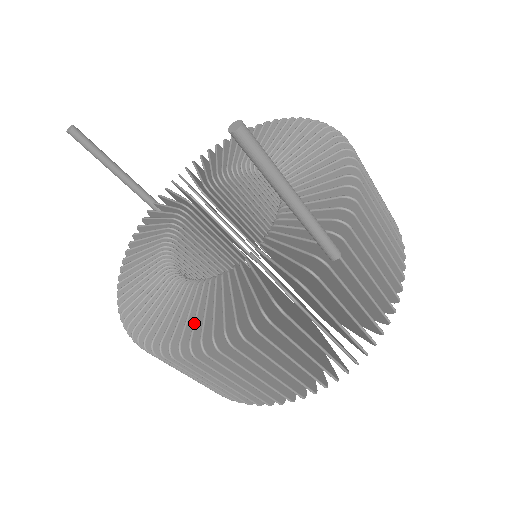
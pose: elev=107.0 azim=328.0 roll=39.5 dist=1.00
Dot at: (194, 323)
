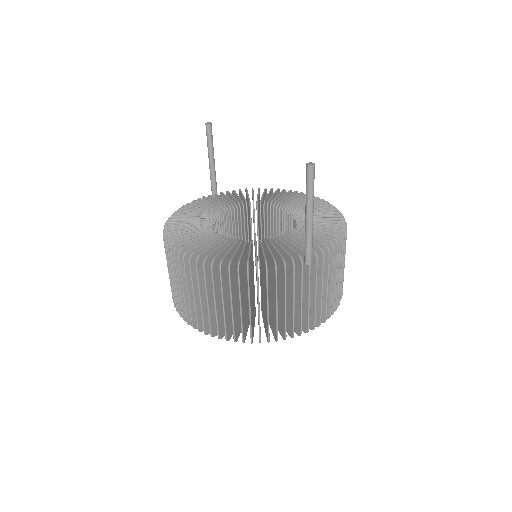
Dot at: (214, 251)
